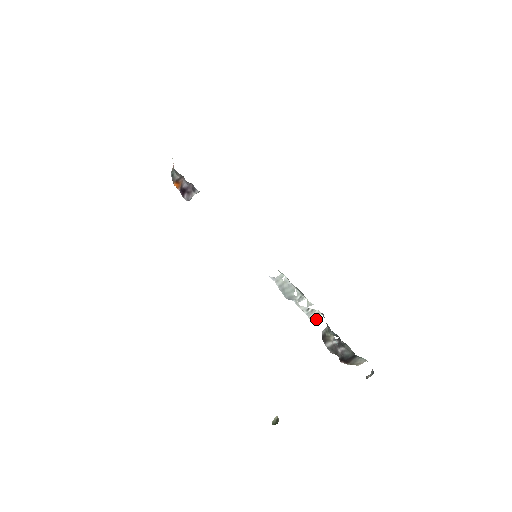
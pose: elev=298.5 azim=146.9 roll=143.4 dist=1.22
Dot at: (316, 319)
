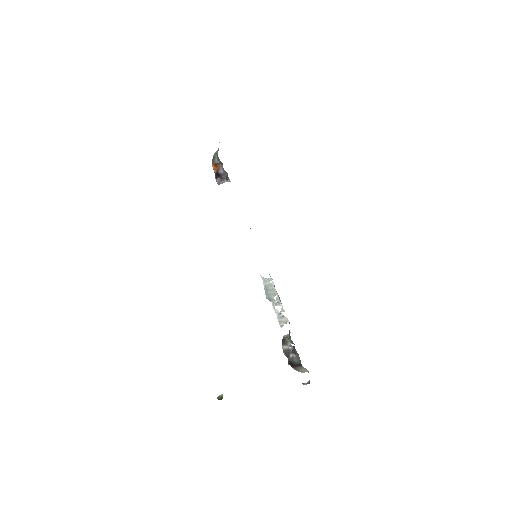
Dot at: (283, 324)
